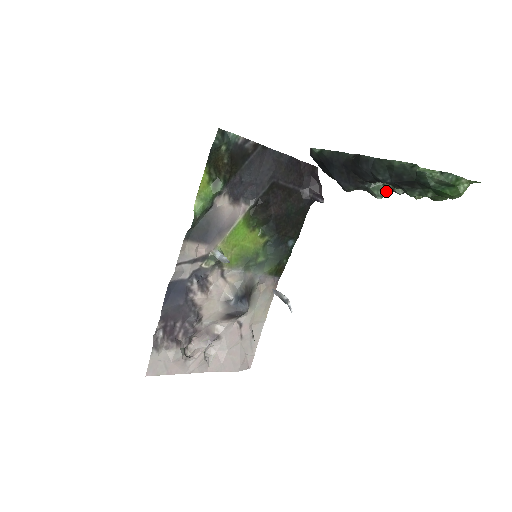
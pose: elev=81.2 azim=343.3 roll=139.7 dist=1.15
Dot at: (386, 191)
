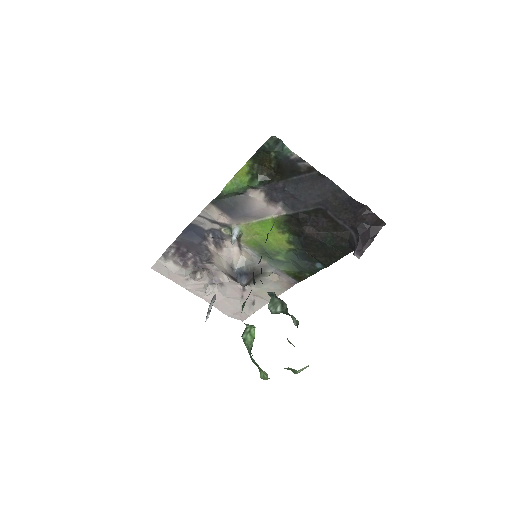
Dot at: (282, 311)
